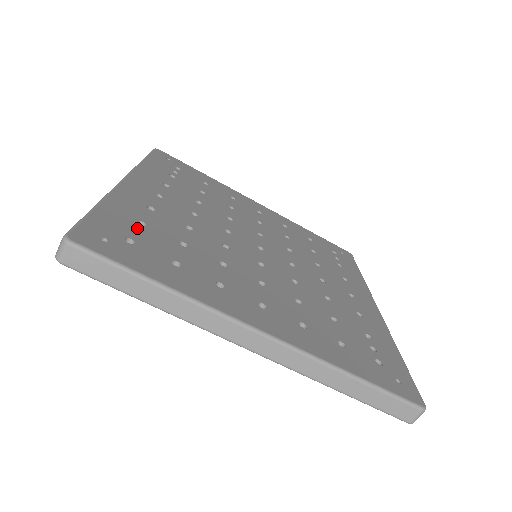
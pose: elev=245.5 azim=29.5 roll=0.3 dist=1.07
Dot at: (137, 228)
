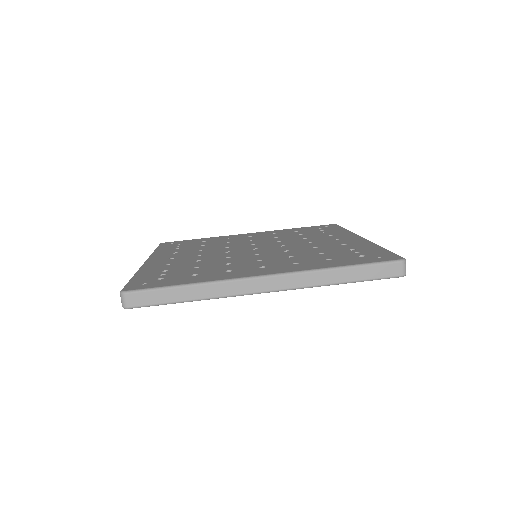
Dot at: (163, 273)
